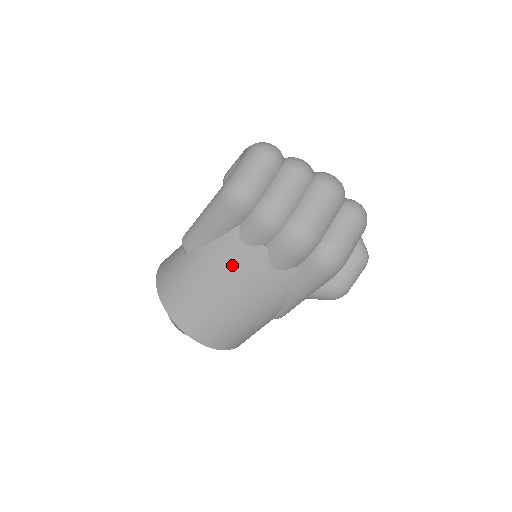
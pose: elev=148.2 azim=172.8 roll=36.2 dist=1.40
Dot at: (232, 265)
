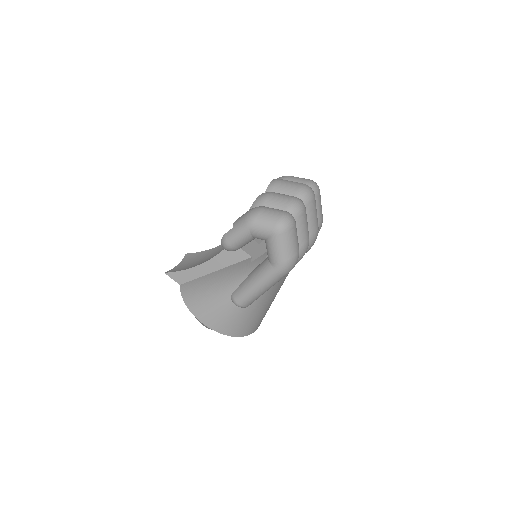
Dot at: (280, 285)
